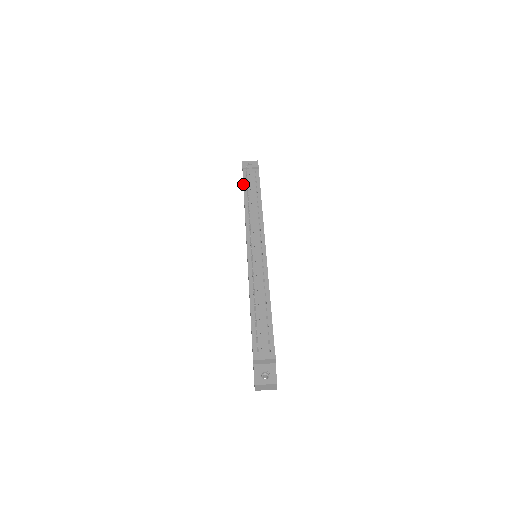
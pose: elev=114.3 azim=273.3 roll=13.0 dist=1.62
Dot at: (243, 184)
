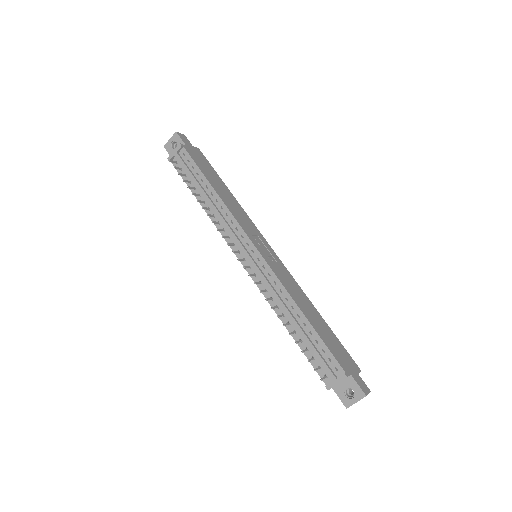
Dot at: occluded
